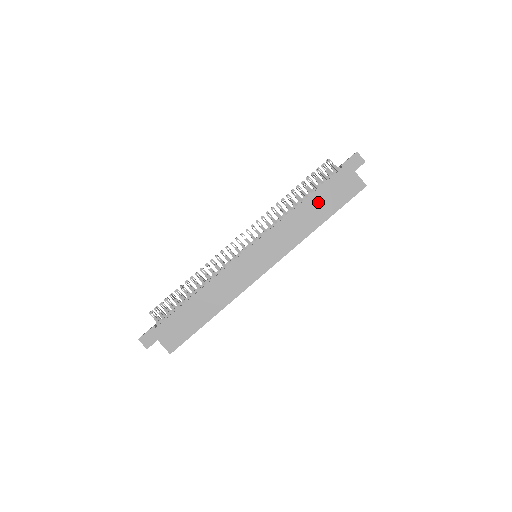
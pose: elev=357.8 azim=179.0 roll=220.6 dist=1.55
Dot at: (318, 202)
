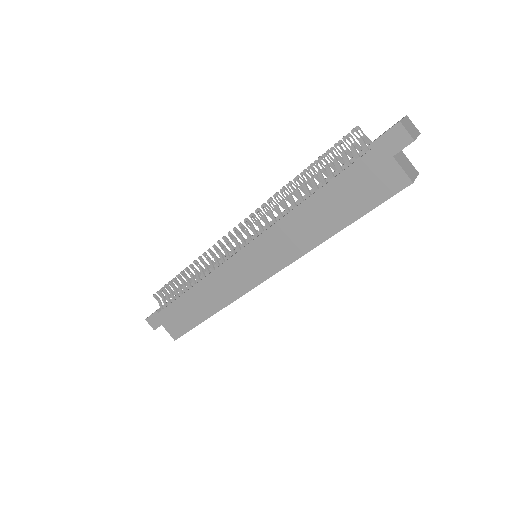
Dot at: (330, 201)
